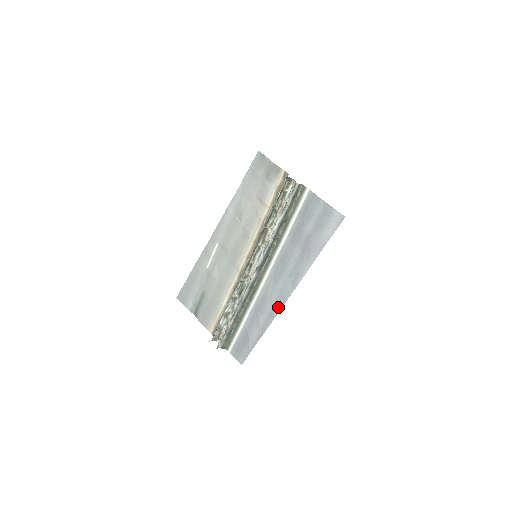
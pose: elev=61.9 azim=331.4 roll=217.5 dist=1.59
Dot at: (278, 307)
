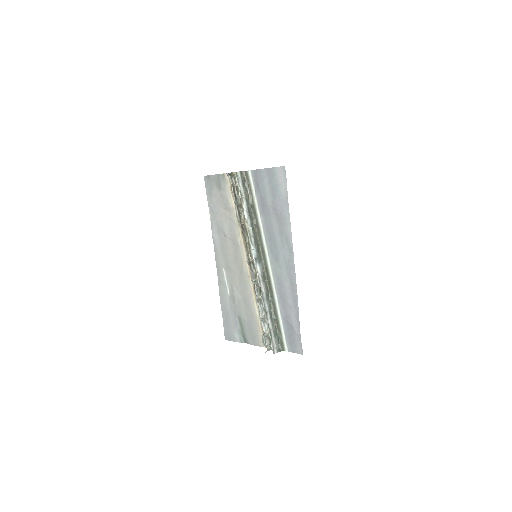
Dot at: (293, 279)
